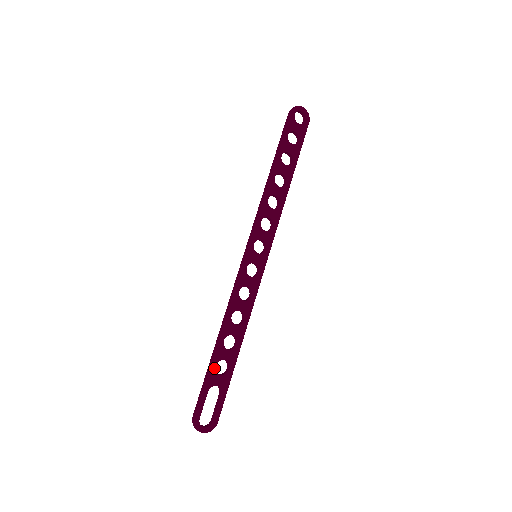
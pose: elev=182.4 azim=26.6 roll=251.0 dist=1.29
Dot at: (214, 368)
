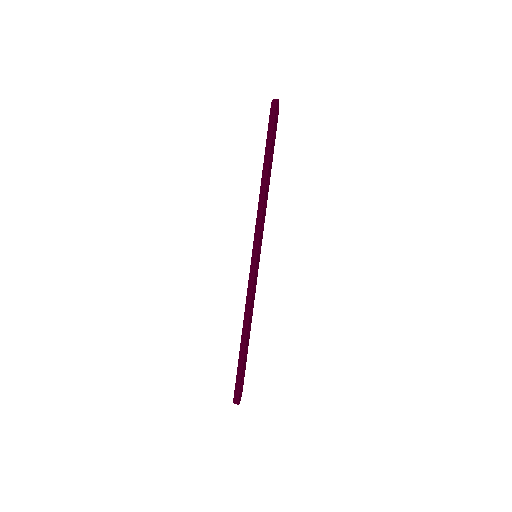
Dot at: (244, 358)
